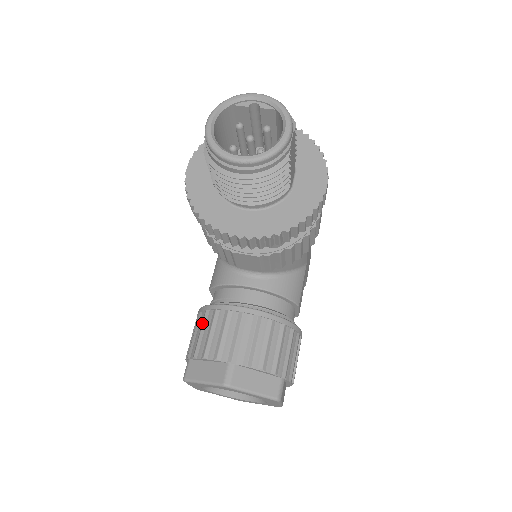
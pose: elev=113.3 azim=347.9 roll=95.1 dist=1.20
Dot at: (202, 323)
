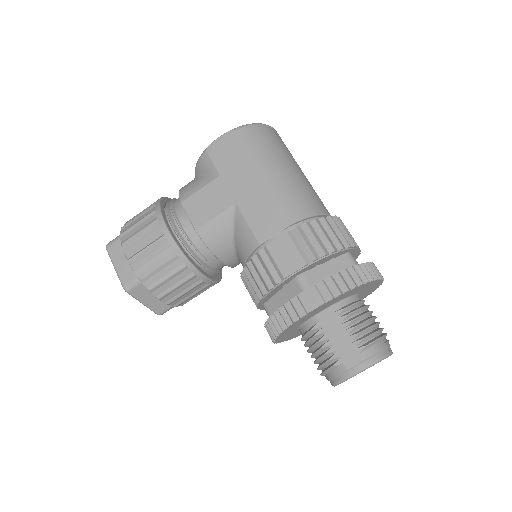
Dot at: (175, 273)
